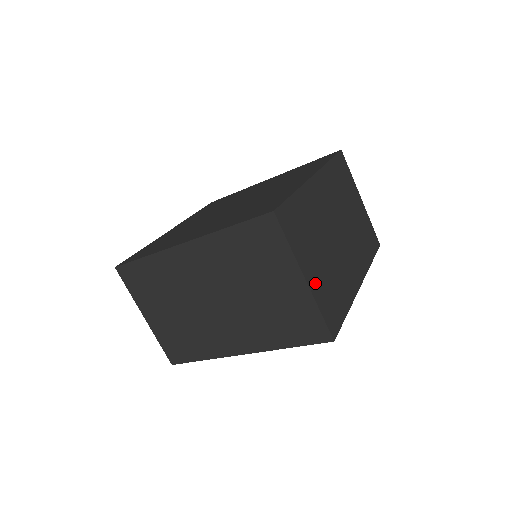
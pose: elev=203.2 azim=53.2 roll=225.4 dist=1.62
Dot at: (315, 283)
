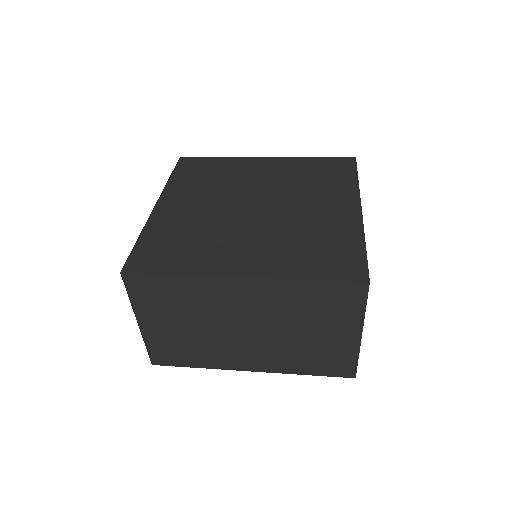
Dot at: occluded
